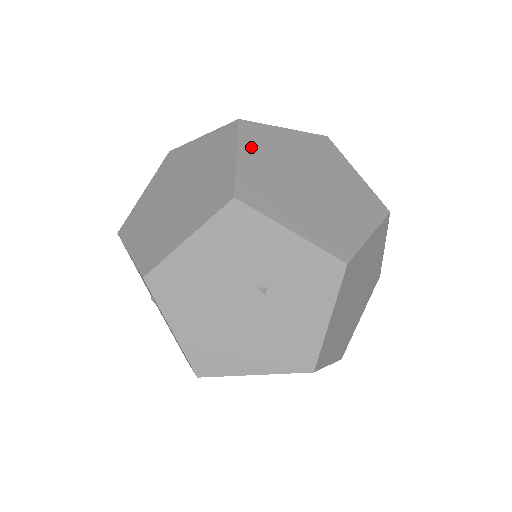
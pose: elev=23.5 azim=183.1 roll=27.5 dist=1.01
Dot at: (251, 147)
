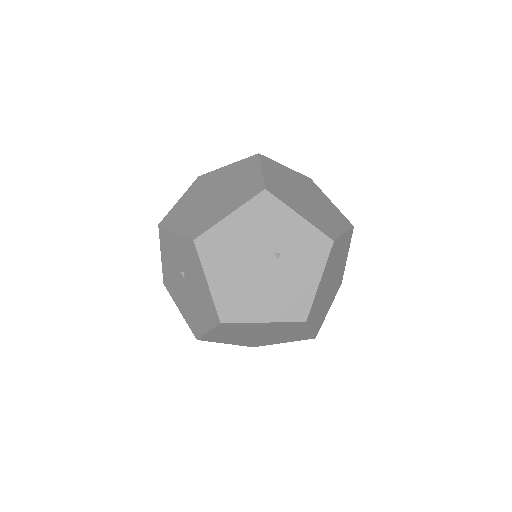
Dot at: (269, 169)
